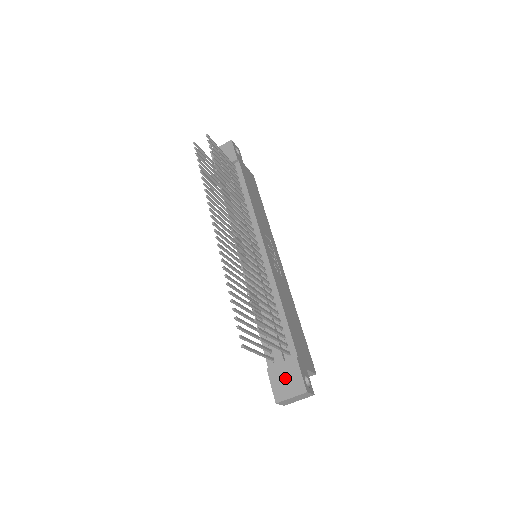
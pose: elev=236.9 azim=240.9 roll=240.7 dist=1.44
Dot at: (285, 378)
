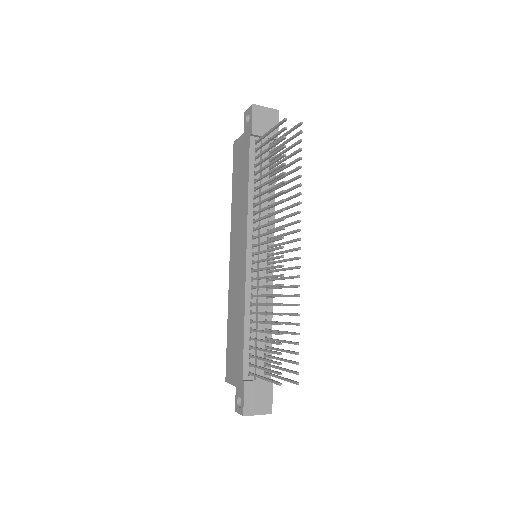
Dot at: (258, 396)
